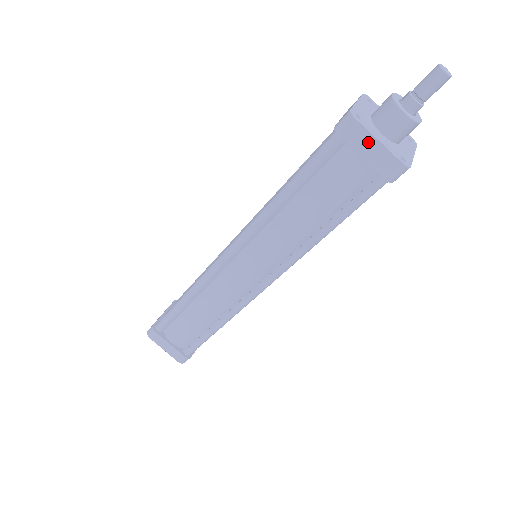
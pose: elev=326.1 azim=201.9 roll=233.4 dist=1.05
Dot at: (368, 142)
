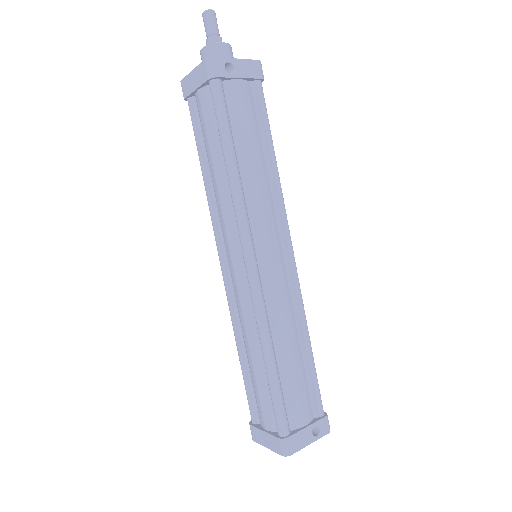
Dot at: (191, 79)
